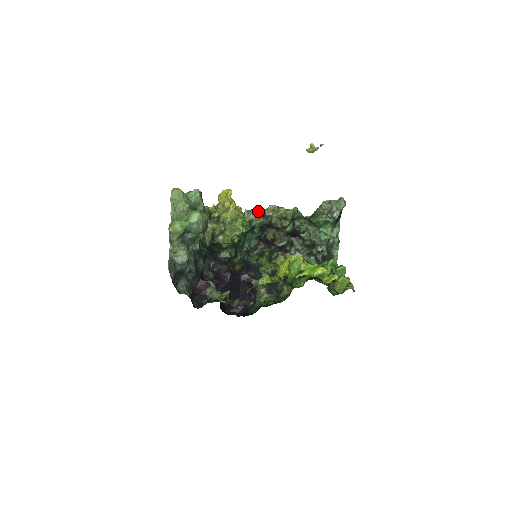
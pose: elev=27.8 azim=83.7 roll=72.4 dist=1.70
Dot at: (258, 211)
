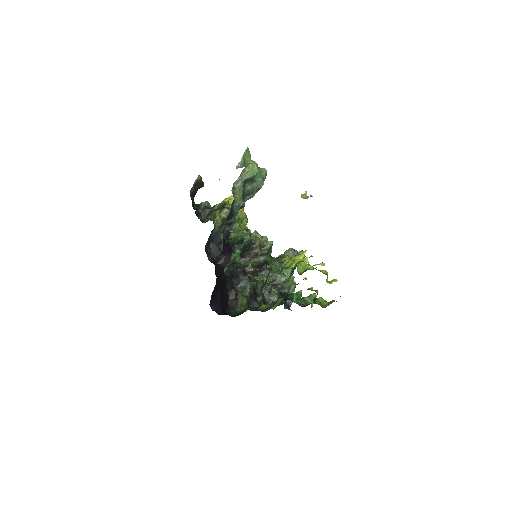
Dot at: occluded
